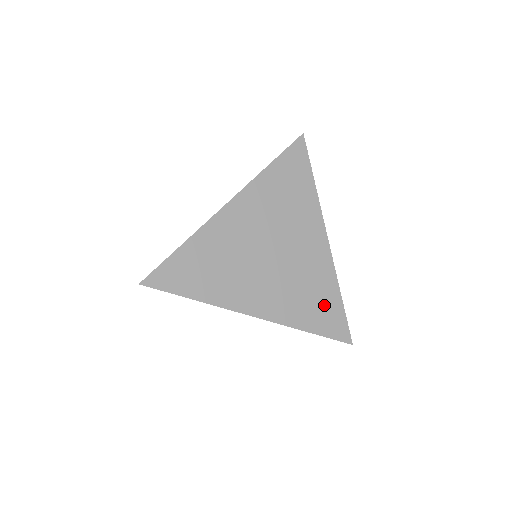
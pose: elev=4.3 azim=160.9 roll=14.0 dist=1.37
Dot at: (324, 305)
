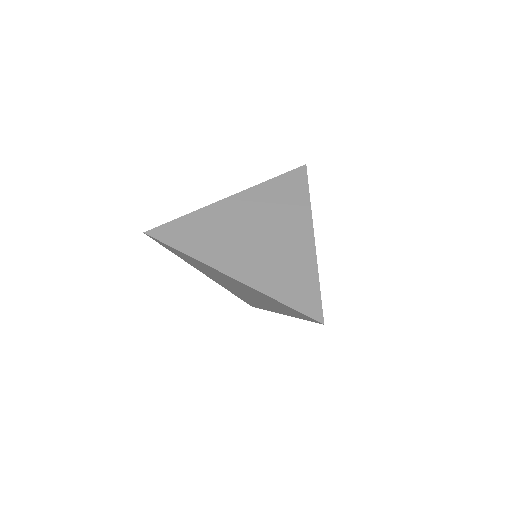
Dot at: (299, 283)
